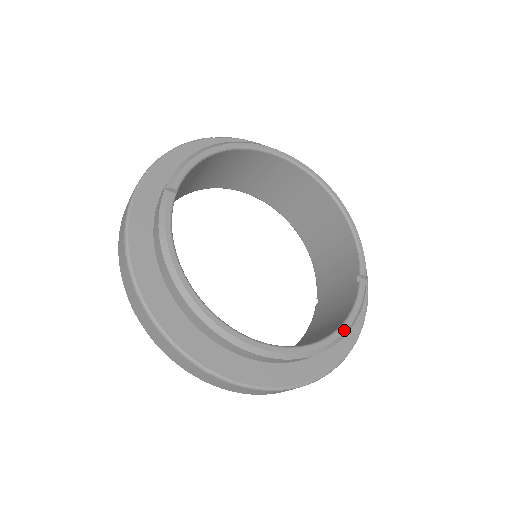
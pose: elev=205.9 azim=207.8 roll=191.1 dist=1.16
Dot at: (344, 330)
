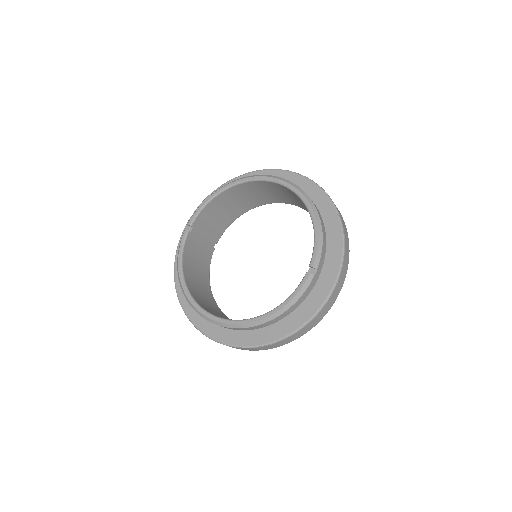
Dot at: (277, 310)
